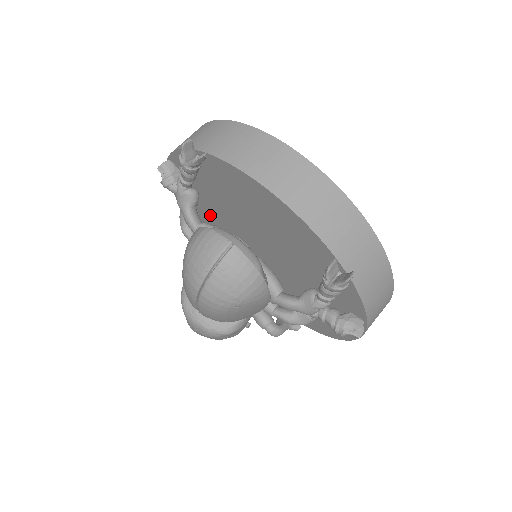
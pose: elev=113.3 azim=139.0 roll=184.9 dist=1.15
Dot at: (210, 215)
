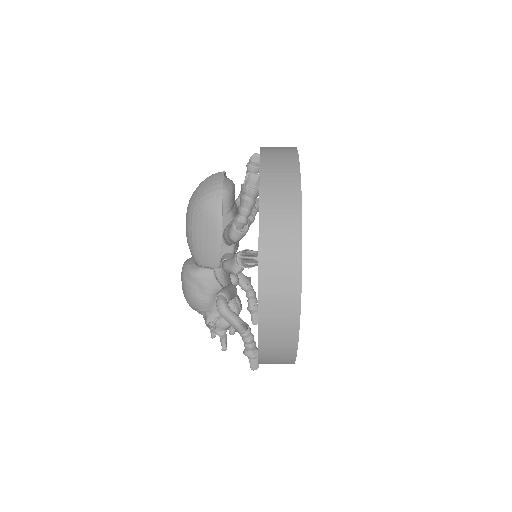
Dot at: occluded
